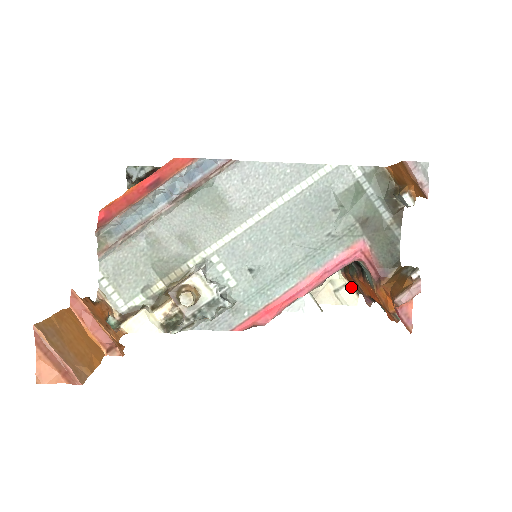
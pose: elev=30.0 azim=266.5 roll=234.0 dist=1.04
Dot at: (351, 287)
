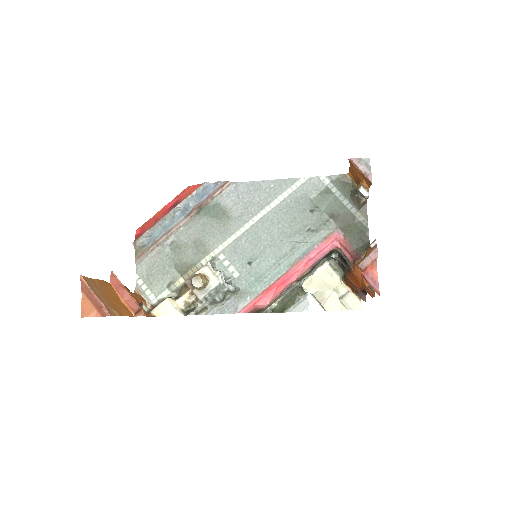
Dot at: (353, 293)
